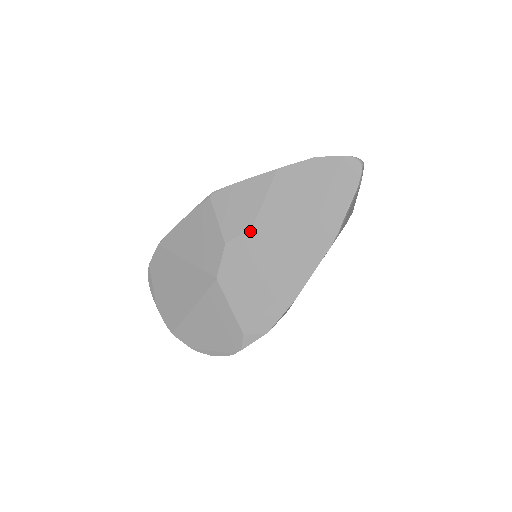
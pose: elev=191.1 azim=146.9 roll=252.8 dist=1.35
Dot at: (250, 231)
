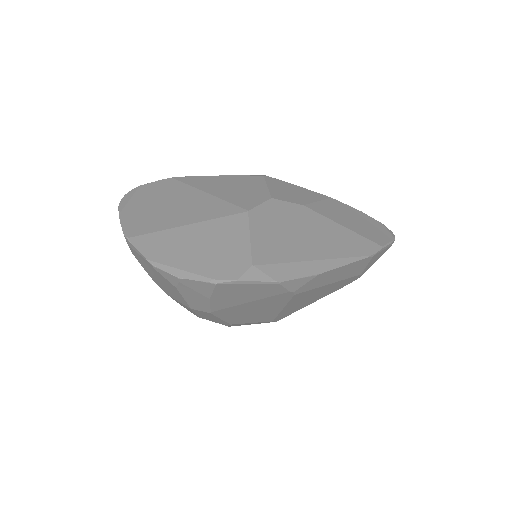
Dot at: (299, 206)
